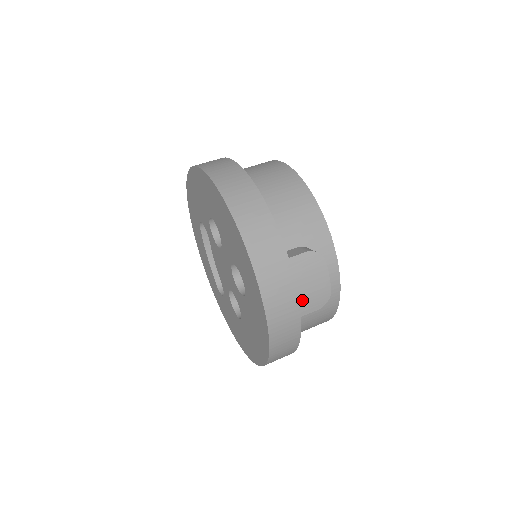
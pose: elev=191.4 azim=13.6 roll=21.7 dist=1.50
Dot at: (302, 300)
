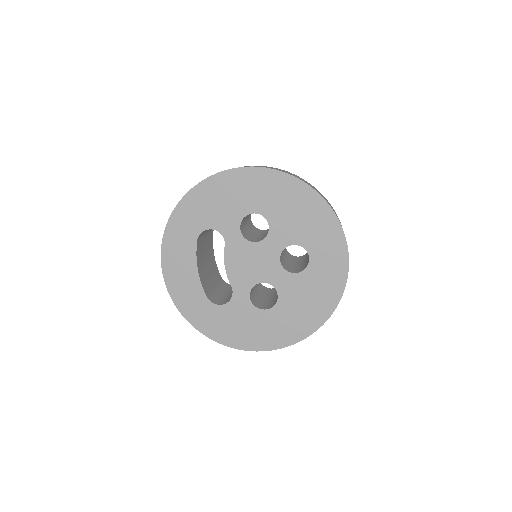
Dot at: occluded
